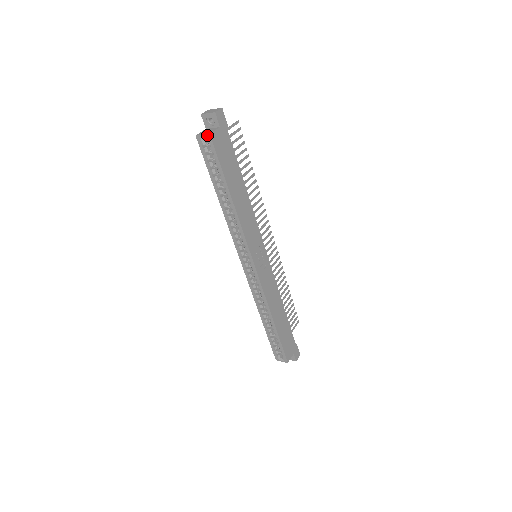
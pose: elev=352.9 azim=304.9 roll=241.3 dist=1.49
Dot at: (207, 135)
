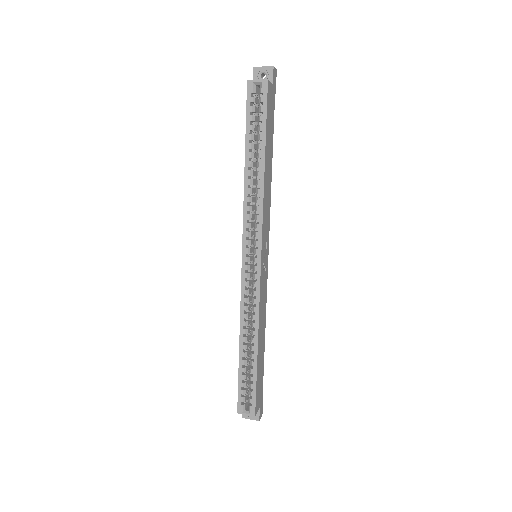
Dot at: (264, 81)
